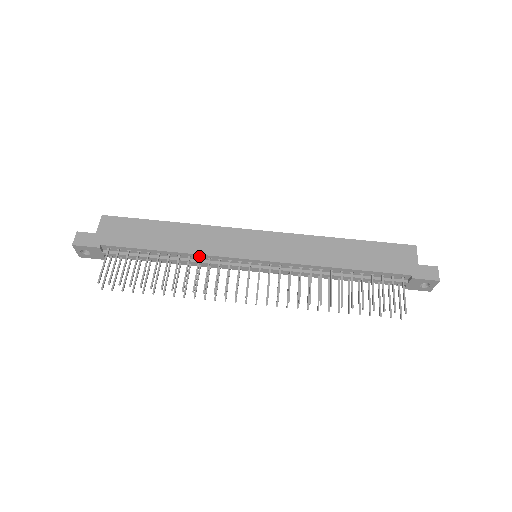
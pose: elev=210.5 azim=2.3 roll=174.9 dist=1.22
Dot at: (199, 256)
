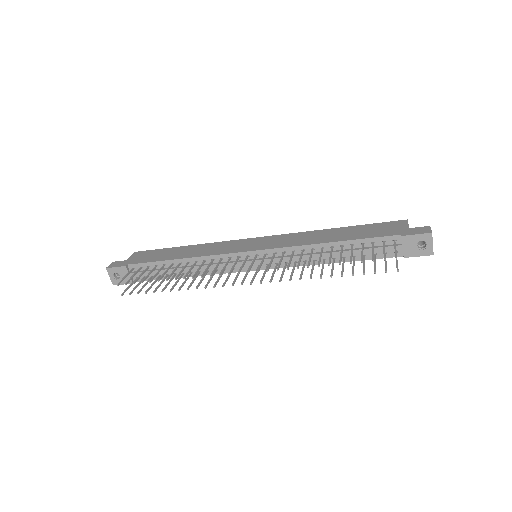
Dot at: (204, 259)
